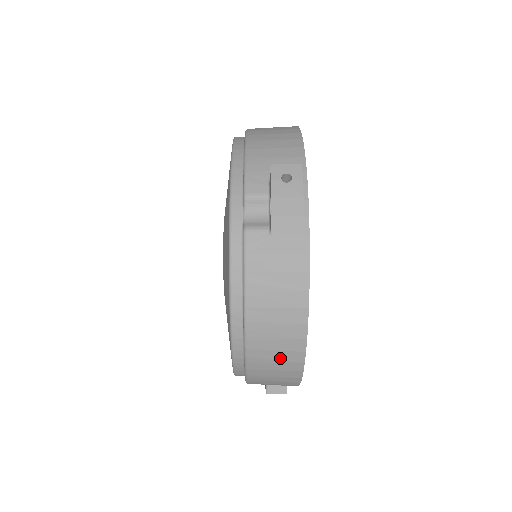
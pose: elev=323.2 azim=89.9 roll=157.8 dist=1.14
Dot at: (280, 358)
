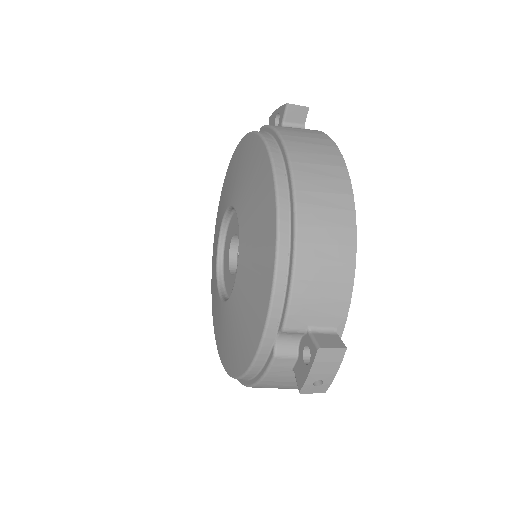
Dot at: (325, 174)
